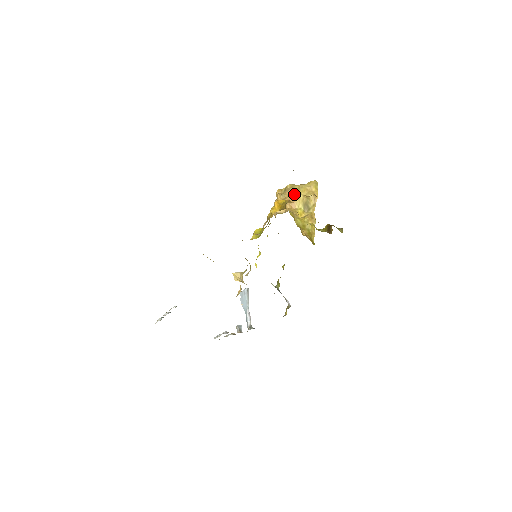
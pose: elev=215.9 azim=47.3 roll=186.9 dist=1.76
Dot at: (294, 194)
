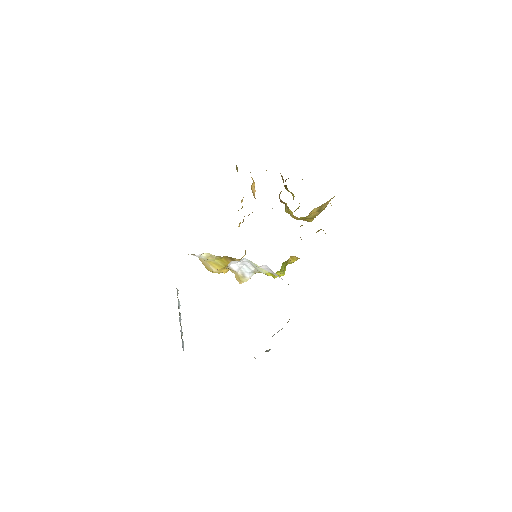
Dot at: occluded
